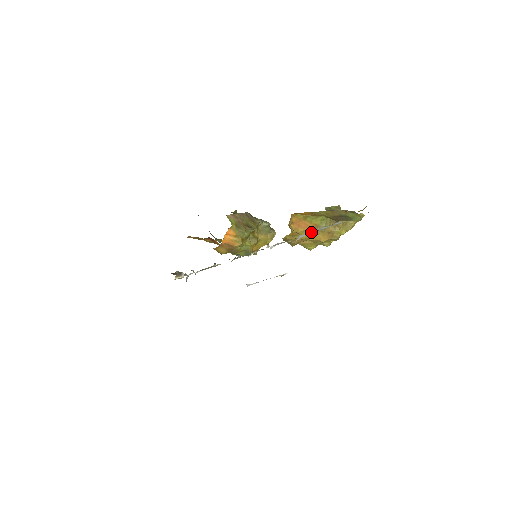
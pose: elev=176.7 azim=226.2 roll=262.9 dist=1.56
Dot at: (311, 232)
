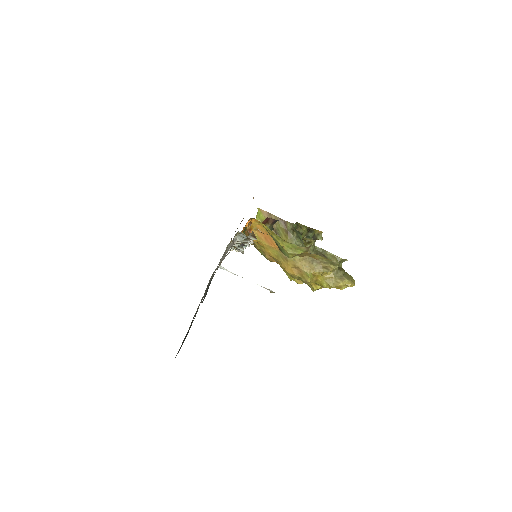
Dot at: occluded
